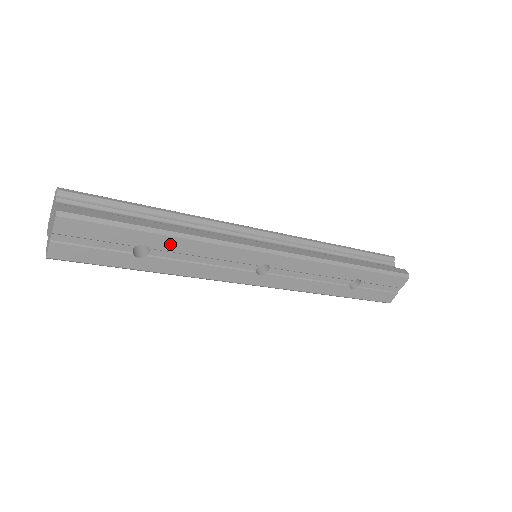
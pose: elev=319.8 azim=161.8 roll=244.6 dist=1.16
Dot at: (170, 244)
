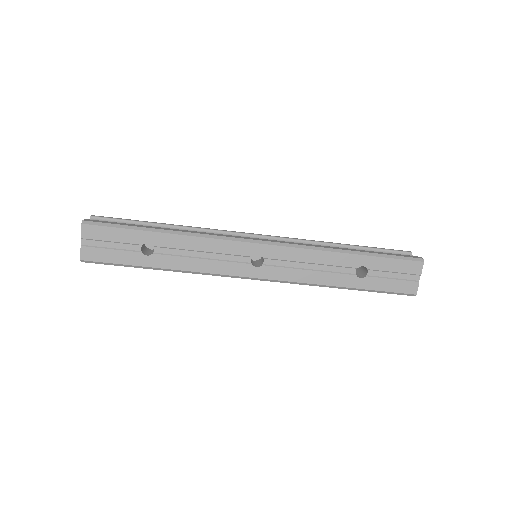
Dot at: (168, 241)
